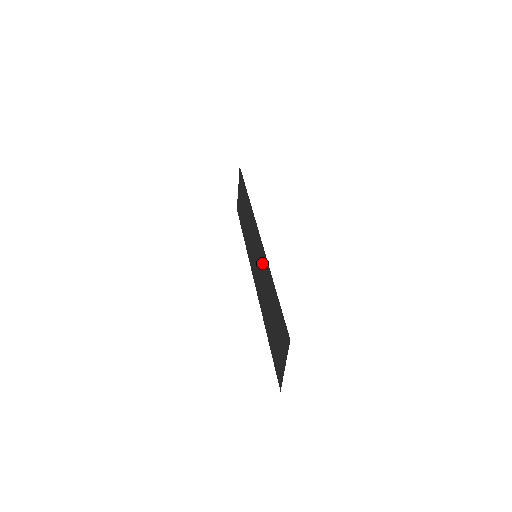
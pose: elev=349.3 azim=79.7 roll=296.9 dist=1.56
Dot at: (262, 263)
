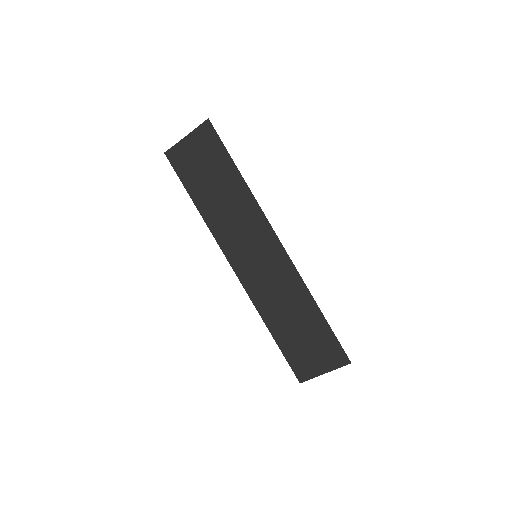
Dot at: (283, 275)
